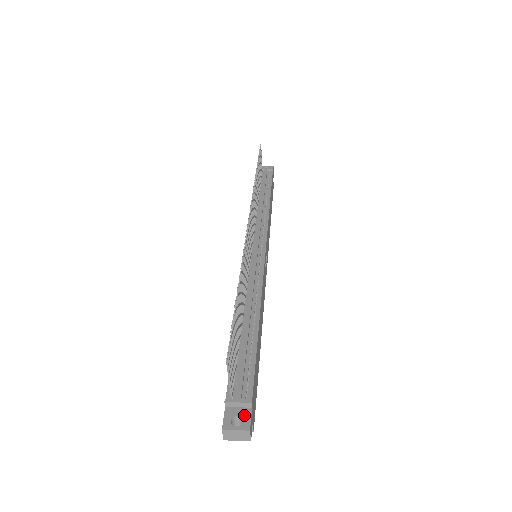
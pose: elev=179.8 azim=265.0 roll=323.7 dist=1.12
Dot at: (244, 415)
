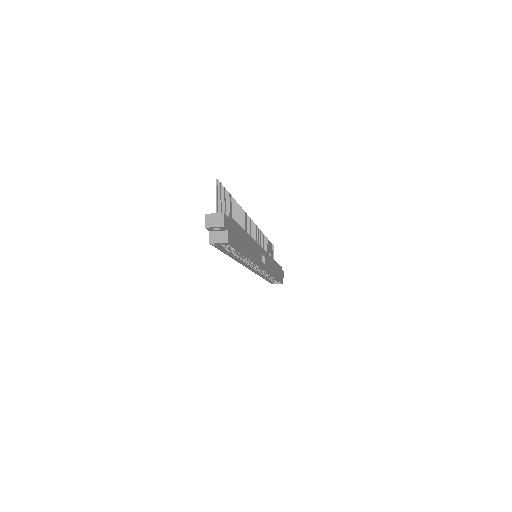
Dot at: occluded
